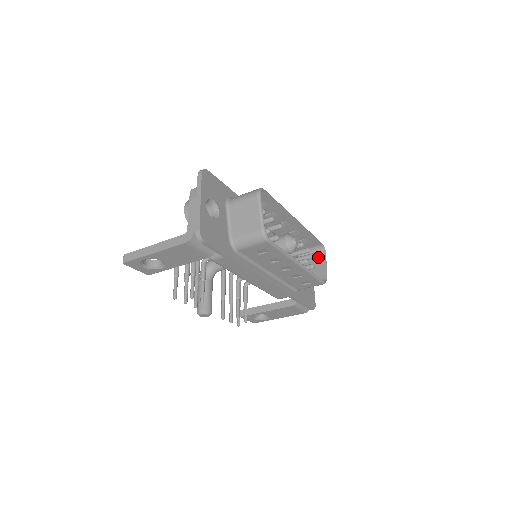
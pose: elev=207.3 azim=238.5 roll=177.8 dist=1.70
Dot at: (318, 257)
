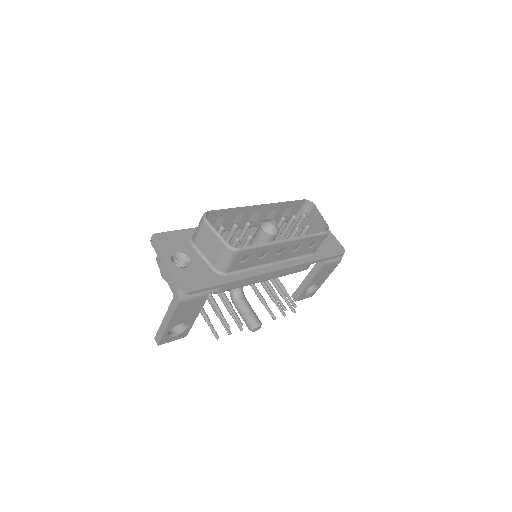
Dot at: (311, 212)
